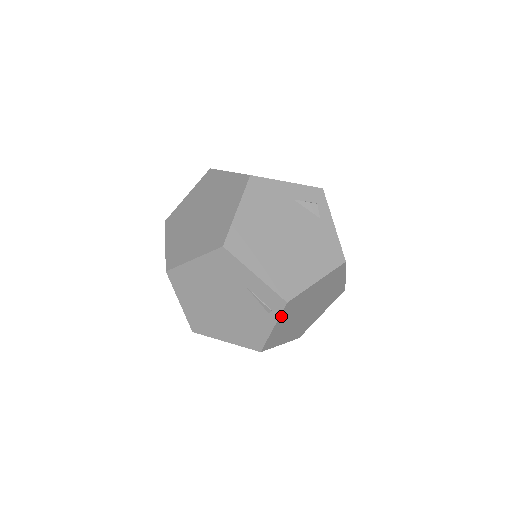
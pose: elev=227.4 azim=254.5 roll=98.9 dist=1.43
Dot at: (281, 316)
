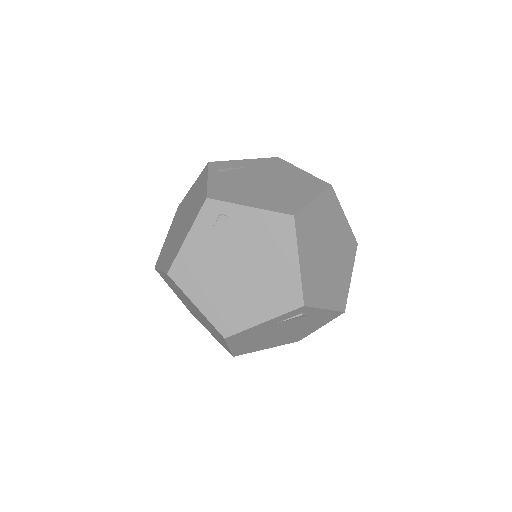
Dot at: occluded
